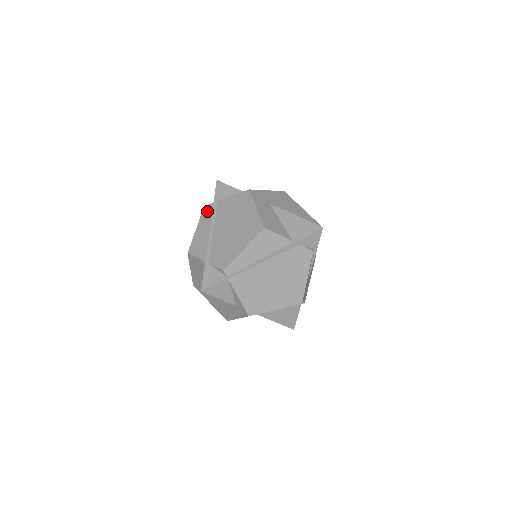
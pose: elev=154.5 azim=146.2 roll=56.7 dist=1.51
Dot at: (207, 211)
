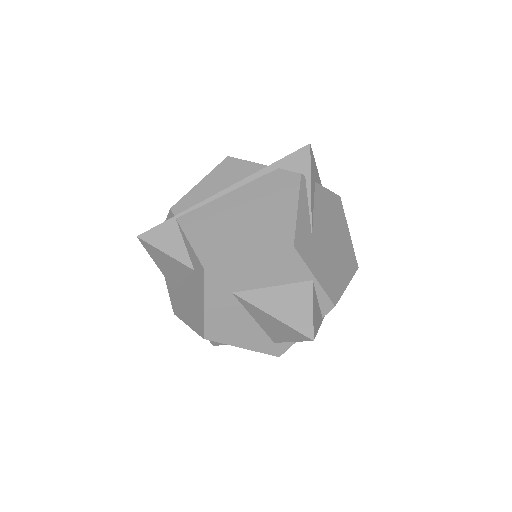
Dot at: occluded
